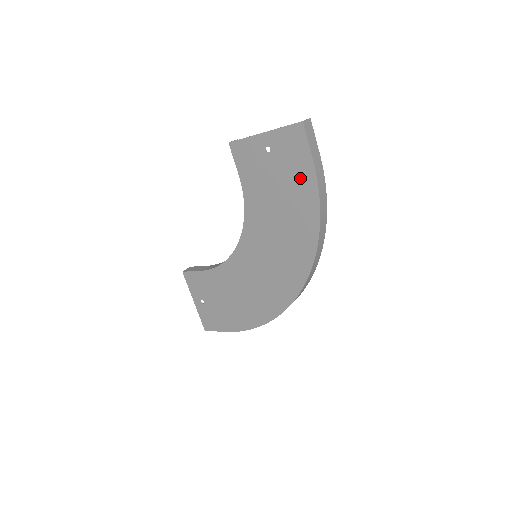
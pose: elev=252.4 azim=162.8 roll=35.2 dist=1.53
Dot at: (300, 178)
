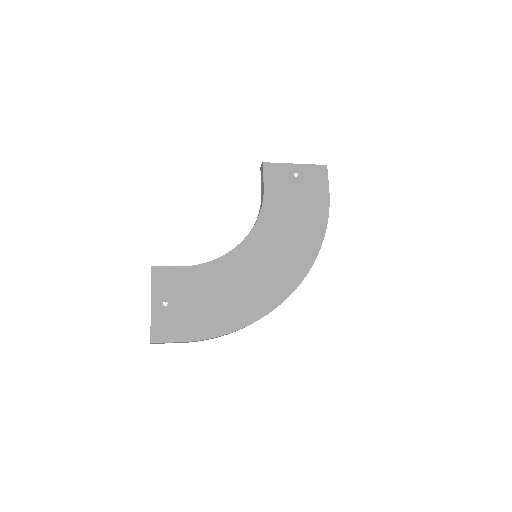
Dot at: (317, 199)
